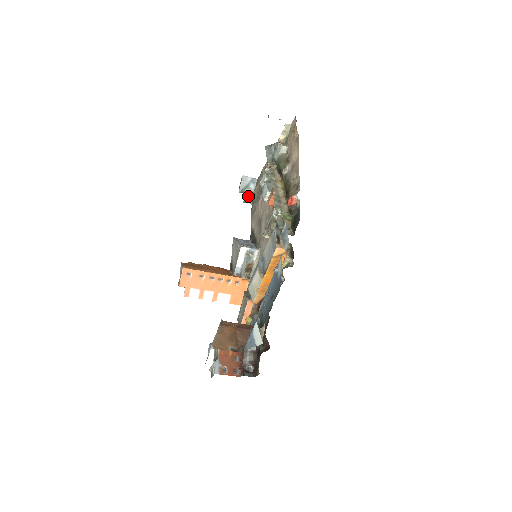
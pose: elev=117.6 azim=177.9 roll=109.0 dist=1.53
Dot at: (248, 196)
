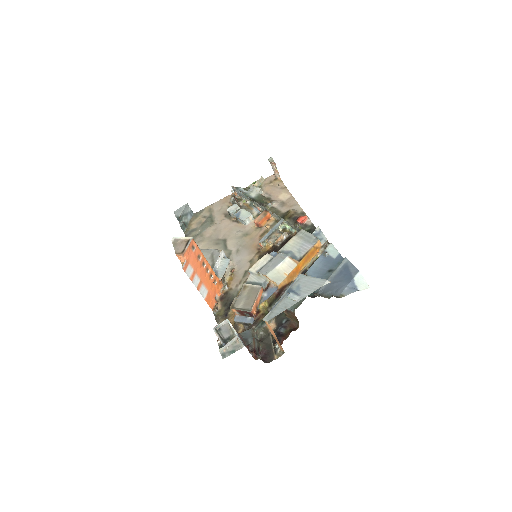
Dot at: (184, 224)
